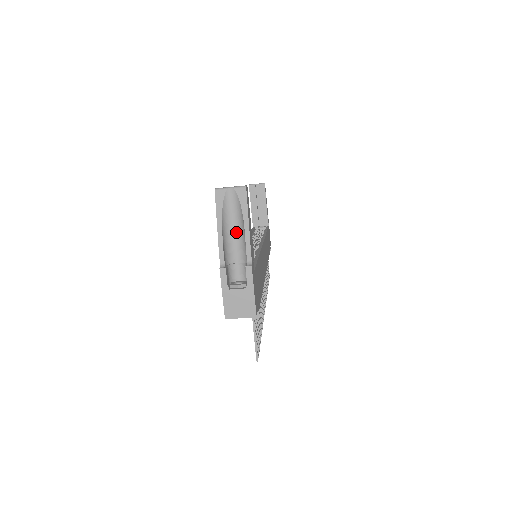
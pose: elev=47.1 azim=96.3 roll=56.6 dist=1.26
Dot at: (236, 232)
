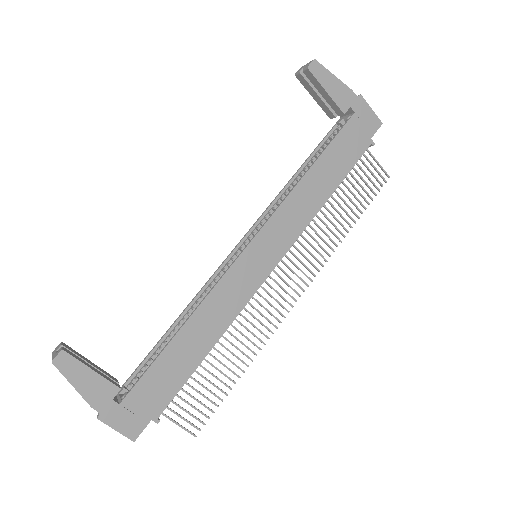
Dot at: occluded
